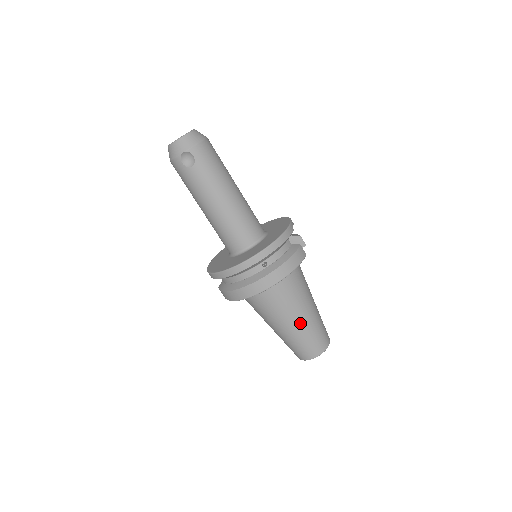
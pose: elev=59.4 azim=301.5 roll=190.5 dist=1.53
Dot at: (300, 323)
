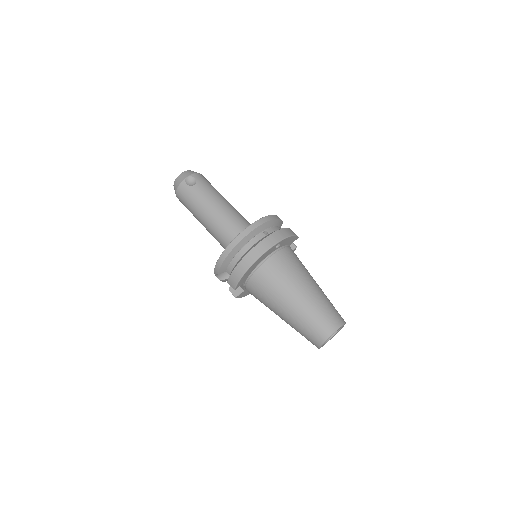
Dot at: (310, 292)
